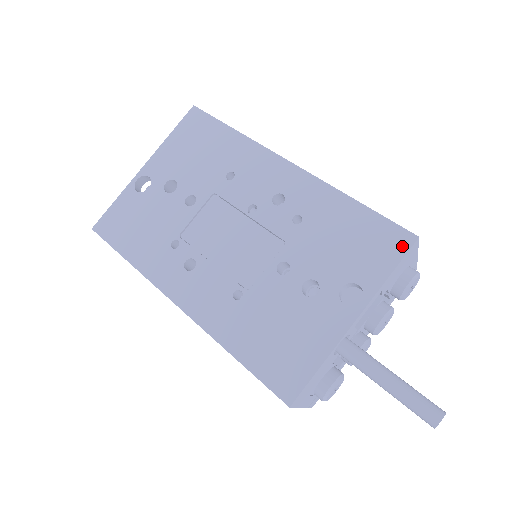
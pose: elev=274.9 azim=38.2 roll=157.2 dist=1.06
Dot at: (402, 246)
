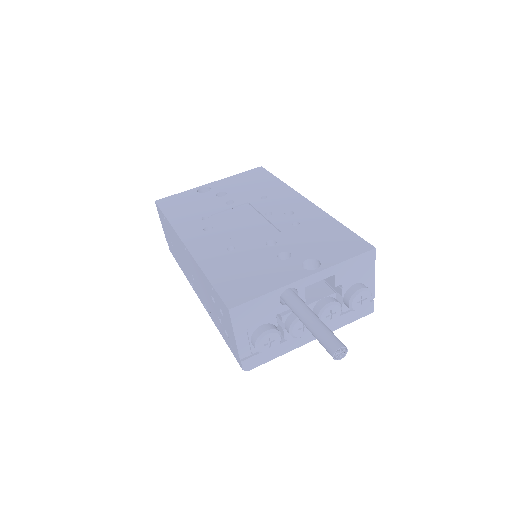
Dot at: (361, 249)
